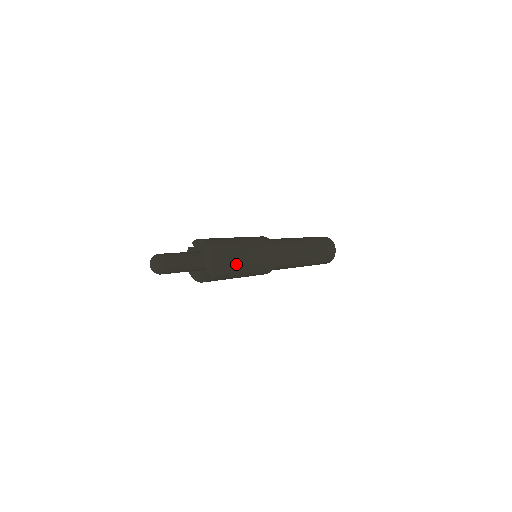
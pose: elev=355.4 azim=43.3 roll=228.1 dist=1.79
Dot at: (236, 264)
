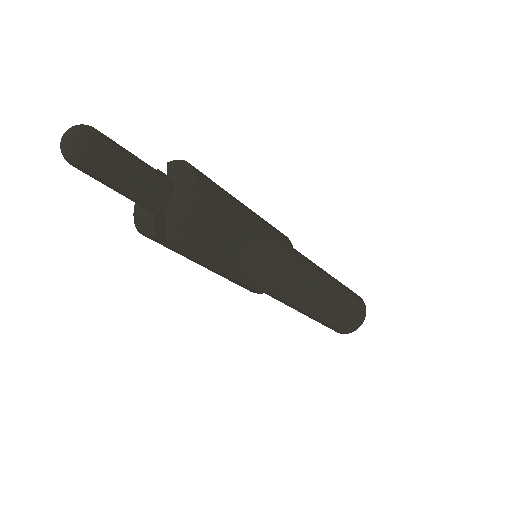
Dot at: (222, 238)
